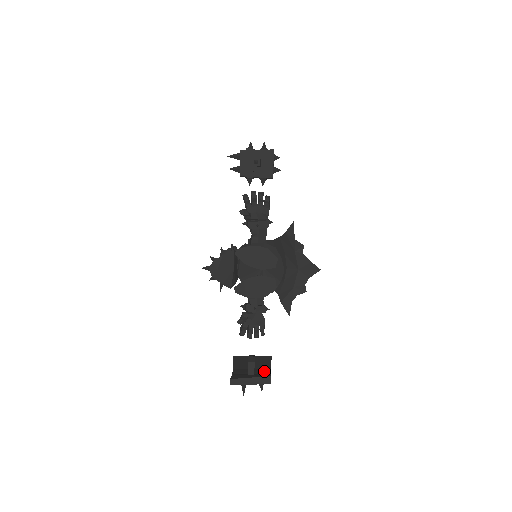
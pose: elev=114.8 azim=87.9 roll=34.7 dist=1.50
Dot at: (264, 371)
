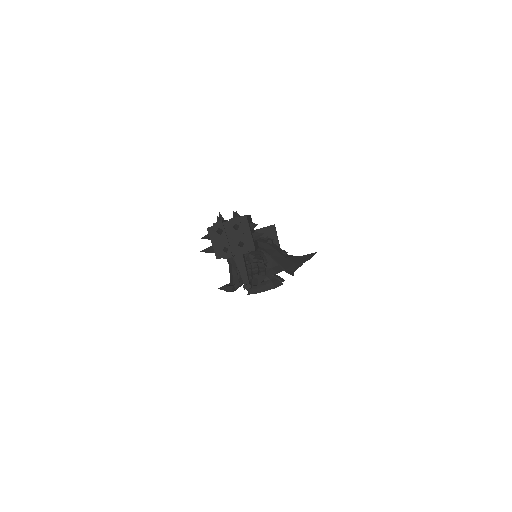
Dot at: occluded
